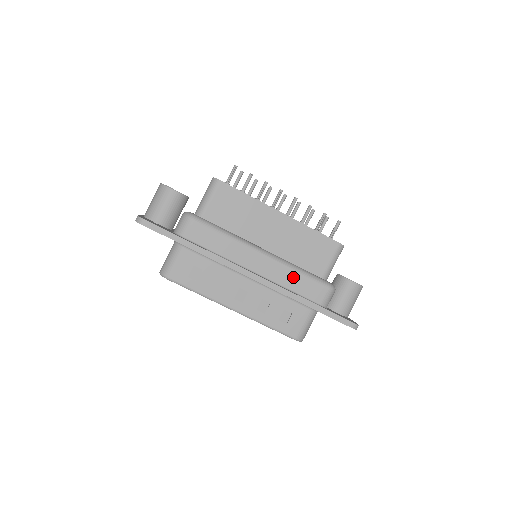
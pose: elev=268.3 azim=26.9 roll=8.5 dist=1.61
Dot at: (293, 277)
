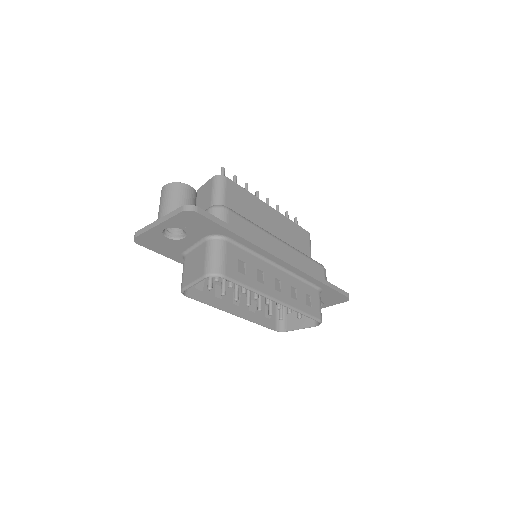
Dot at: (304, 260)
